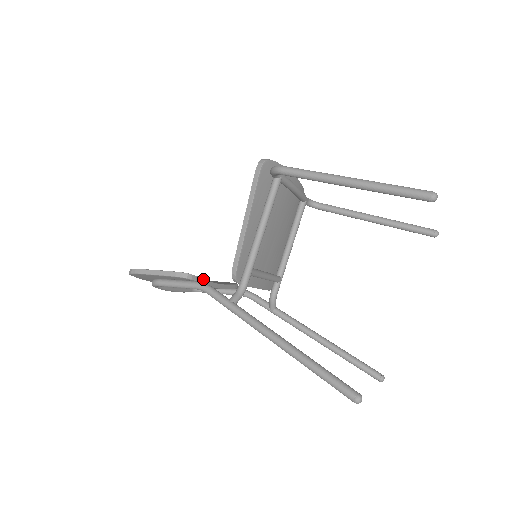
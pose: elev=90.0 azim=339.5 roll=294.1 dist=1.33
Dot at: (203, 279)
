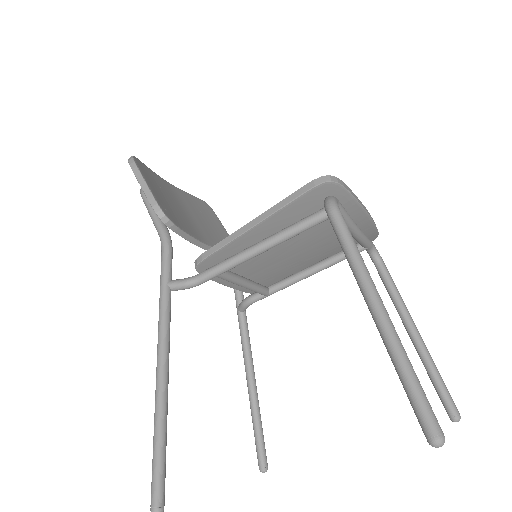
Dot at: (183, 231)
